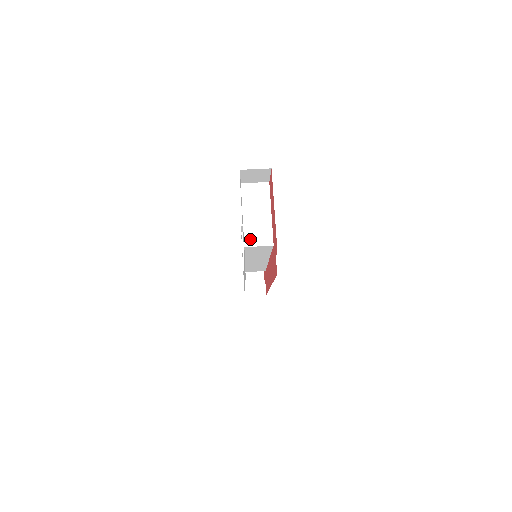
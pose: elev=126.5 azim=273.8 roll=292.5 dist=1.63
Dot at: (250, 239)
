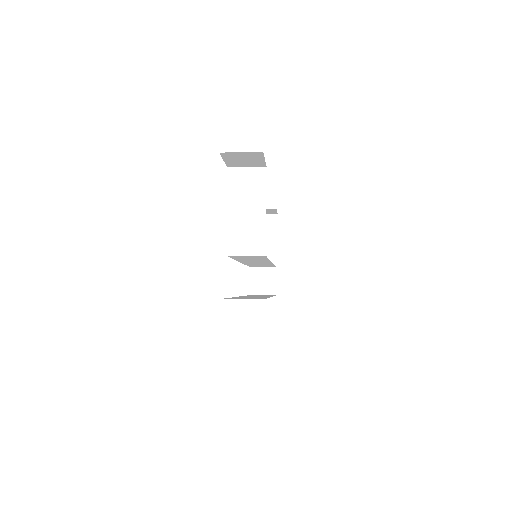
Dot at: (235, 245)
